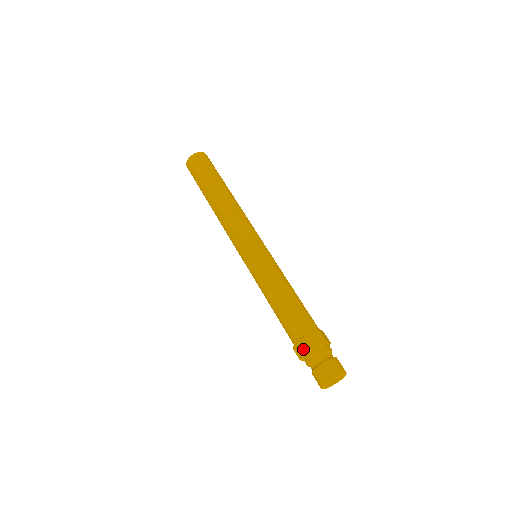
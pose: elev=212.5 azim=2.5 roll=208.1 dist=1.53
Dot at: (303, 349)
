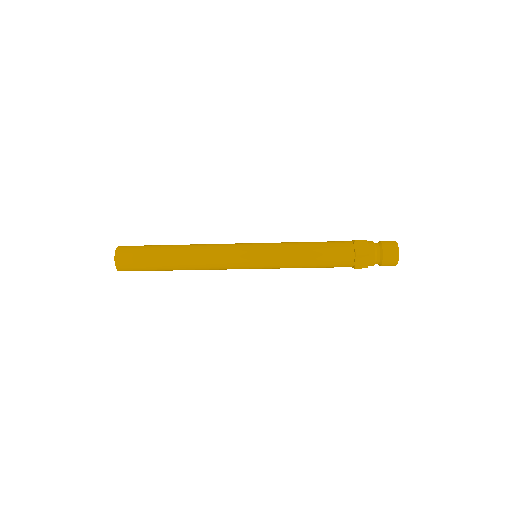
Dot at: (363, 245)
